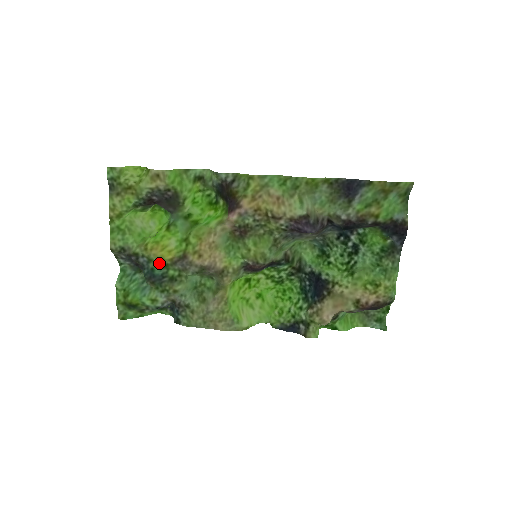
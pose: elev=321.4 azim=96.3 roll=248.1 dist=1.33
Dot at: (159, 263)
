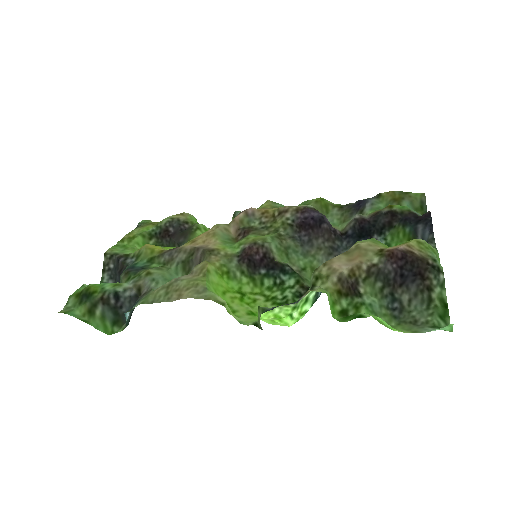
Dot at: (146, 257)
